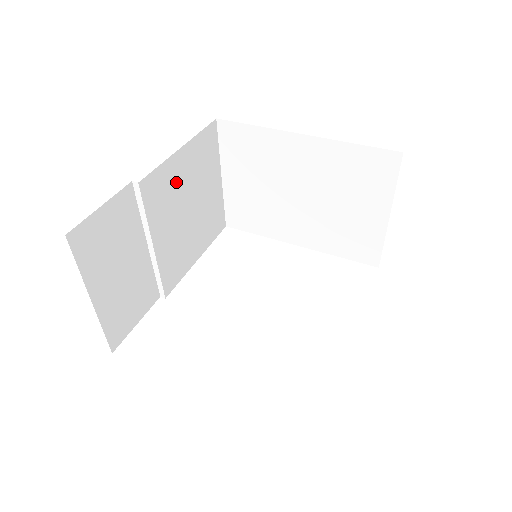
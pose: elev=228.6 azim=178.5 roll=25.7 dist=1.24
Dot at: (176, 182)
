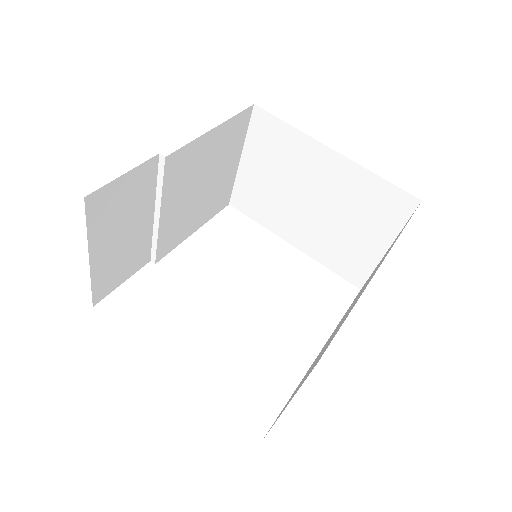
Dot at: (199, 160)
